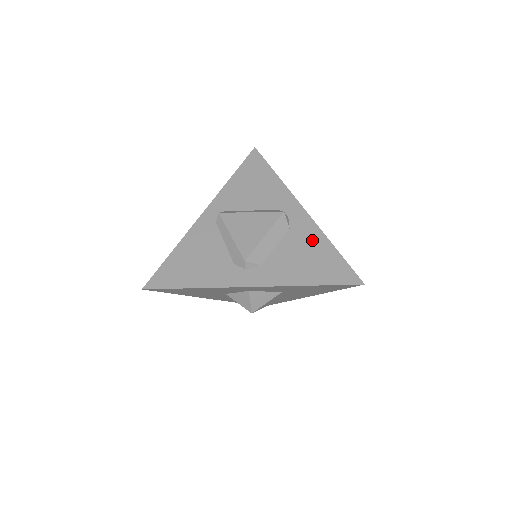
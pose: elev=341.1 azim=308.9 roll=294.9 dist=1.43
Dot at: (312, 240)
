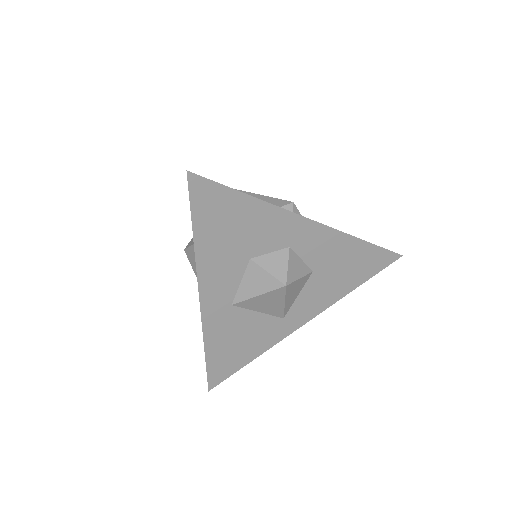
Dot at: occluded
